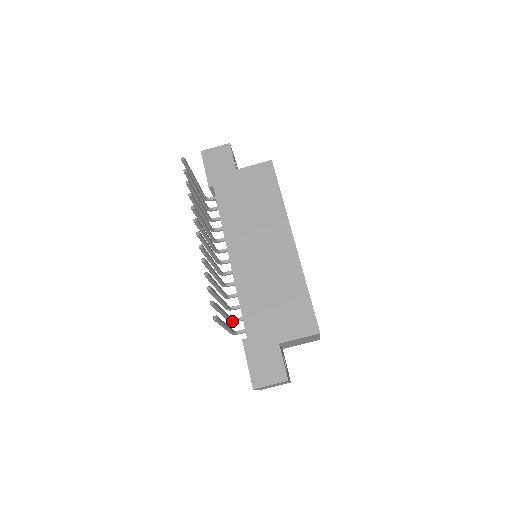
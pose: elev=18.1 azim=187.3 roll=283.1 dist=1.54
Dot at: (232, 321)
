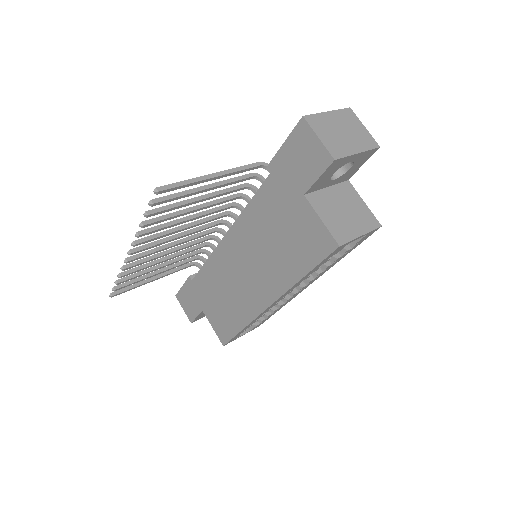
Dot at: (196, 259)
